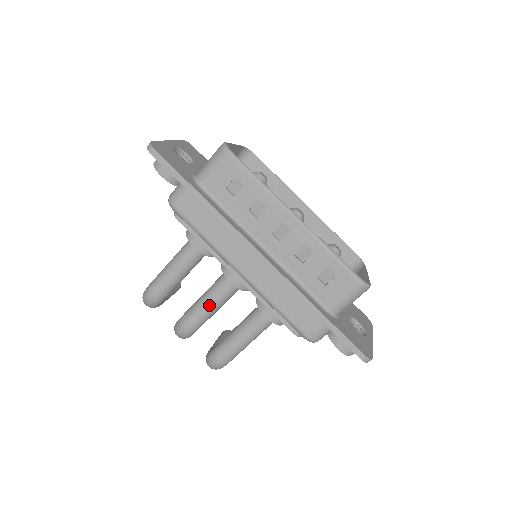
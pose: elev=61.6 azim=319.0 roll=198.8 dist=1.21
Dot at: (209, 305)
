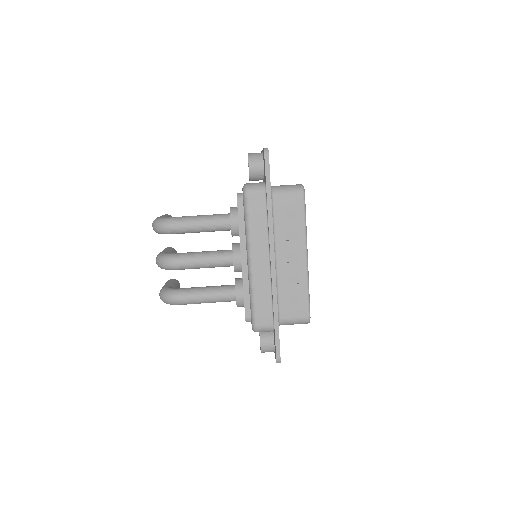
Dot at: (204, 262)
